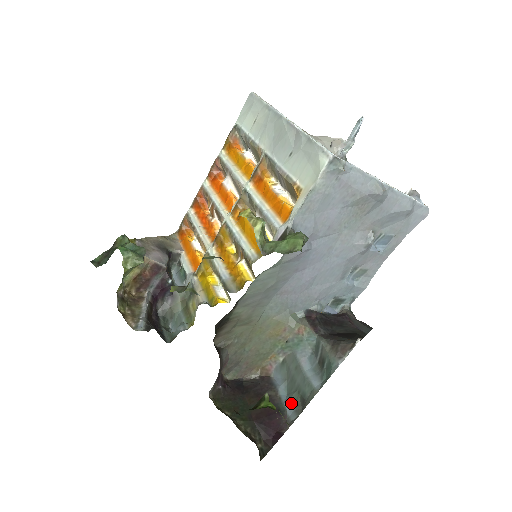
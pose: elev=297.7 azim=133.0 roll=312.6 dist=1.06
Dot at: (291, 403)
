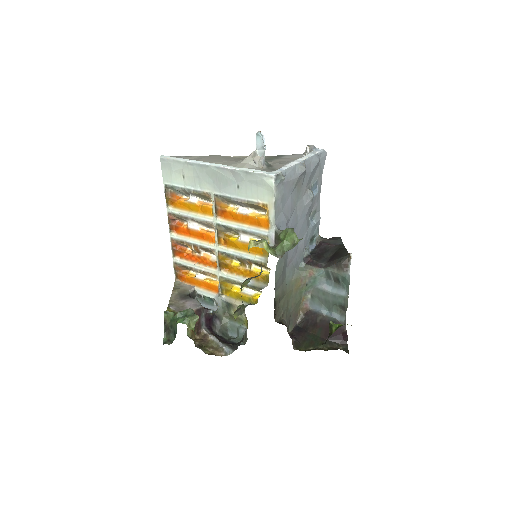
Dot at: (335, 313)
